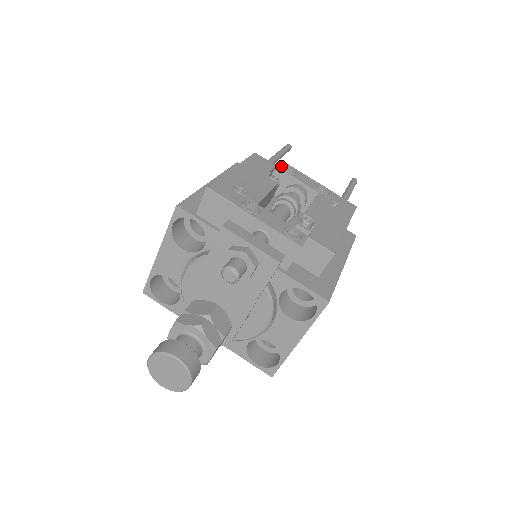
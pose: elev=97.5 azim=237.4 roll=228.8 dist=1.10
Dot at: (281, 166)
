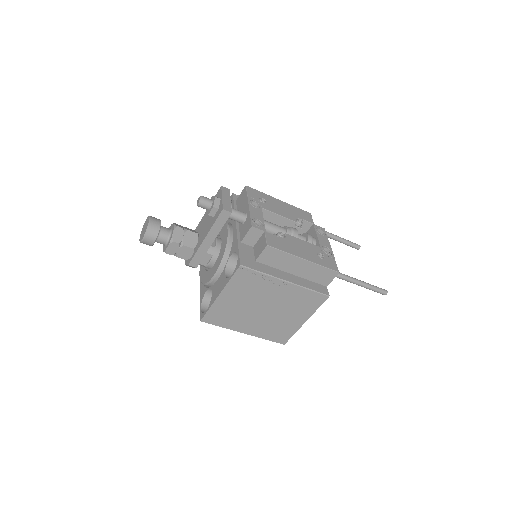
Dot at: (317, 227)
